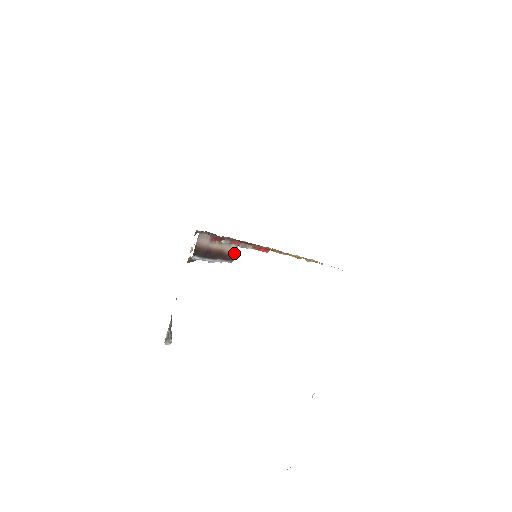
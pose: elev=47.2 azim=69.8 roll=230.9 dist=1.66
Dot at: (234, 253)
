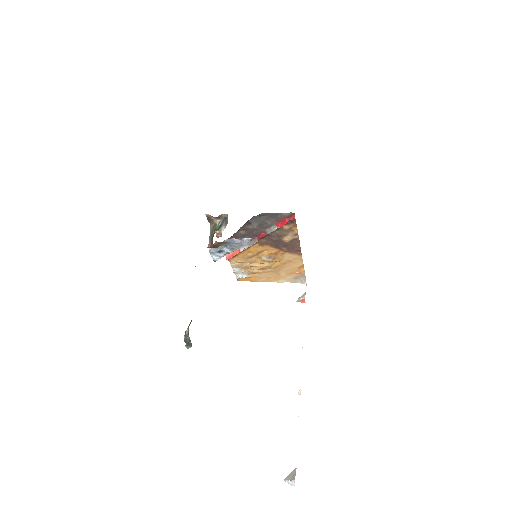
Dot at: occluded
